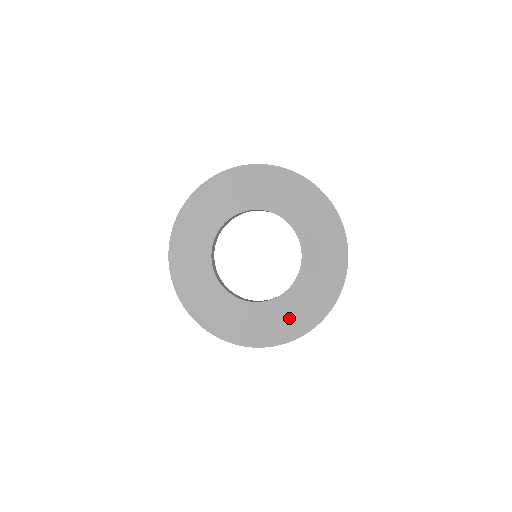
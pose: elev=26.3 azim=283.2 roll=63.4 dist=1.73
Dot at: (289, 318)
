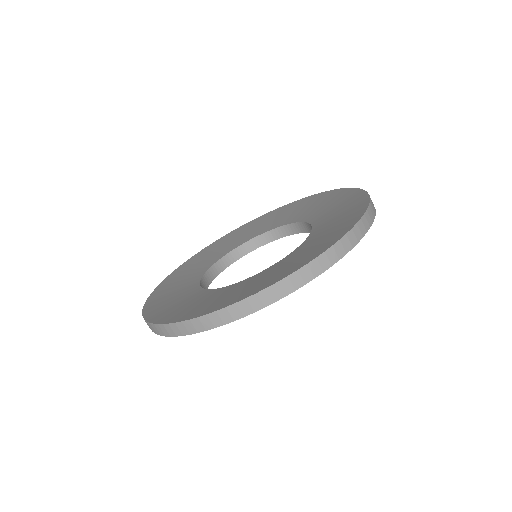
Dot at: (274, 274)
